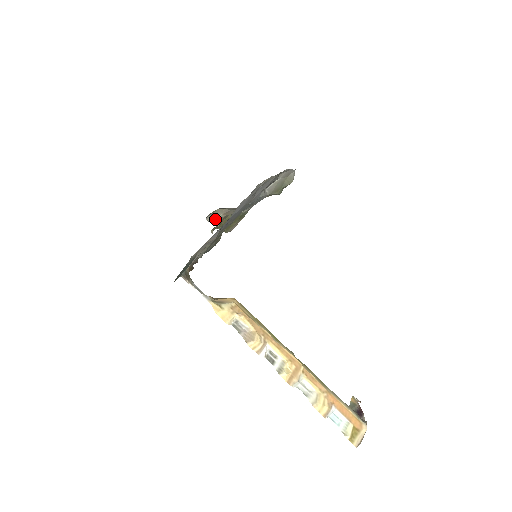
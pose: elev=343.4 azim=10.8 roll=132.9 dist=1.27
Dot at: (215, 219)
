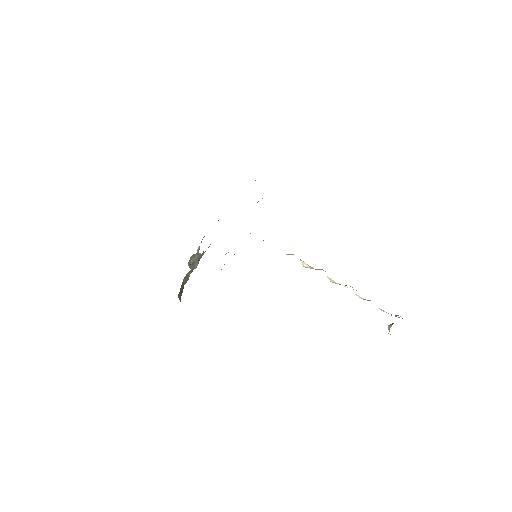
Dot at: (190, 268)
